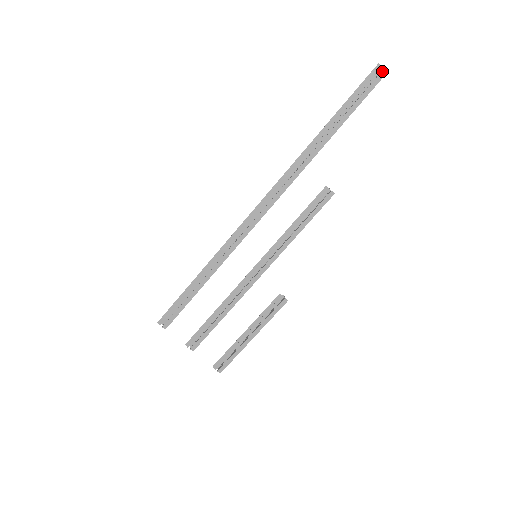
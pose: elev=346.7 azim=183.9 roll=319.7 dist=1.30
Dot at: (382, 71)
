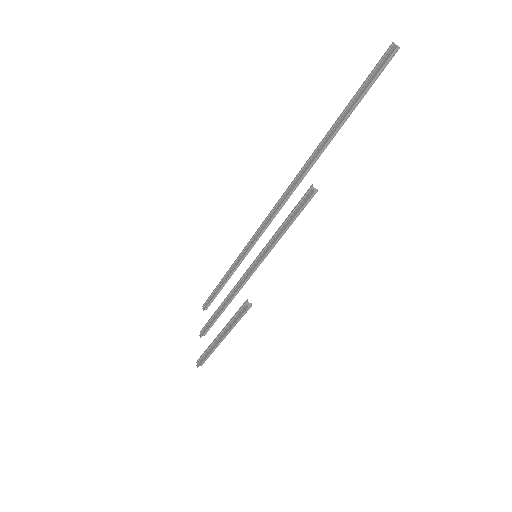
Dot at: (391, 48)
